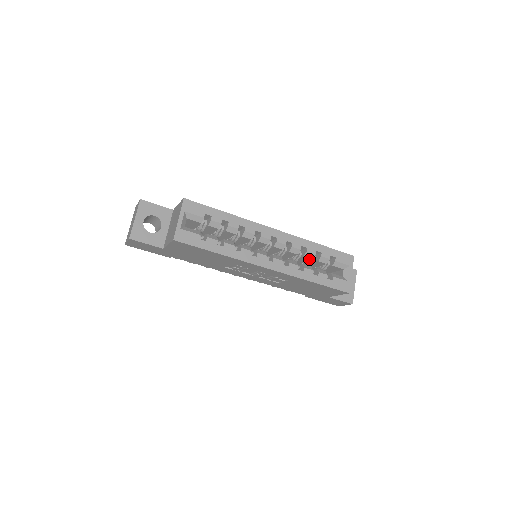
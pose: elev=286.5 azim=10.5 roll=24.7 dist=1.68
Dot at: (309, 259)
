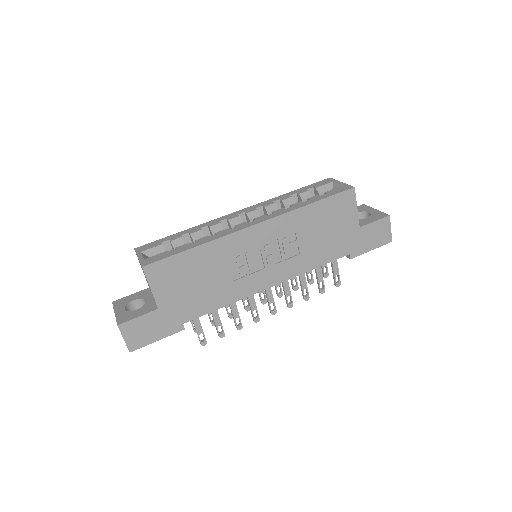
Dot at: occluded
